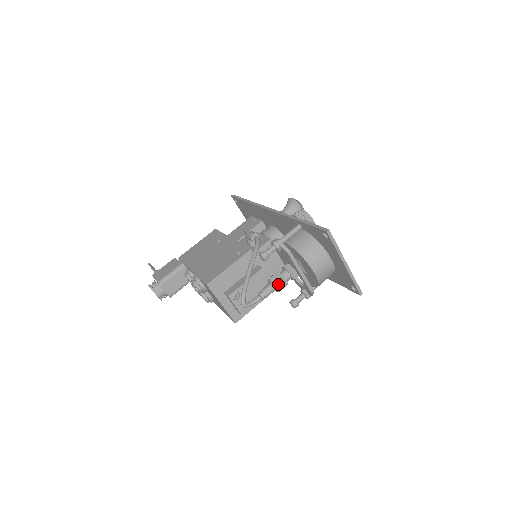
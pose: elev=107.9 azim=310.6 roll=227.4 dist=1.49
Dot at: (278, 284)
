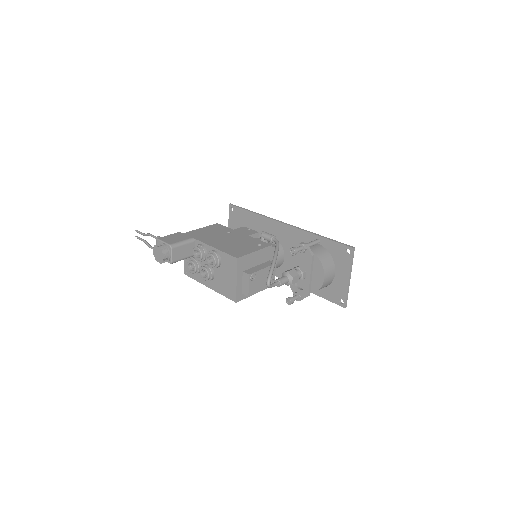
Dot at: (294, 278)
